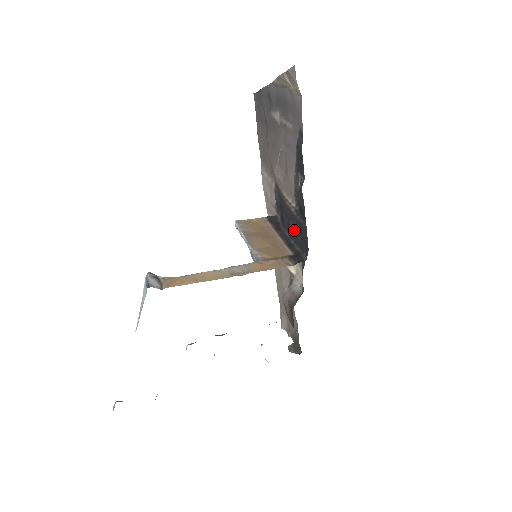
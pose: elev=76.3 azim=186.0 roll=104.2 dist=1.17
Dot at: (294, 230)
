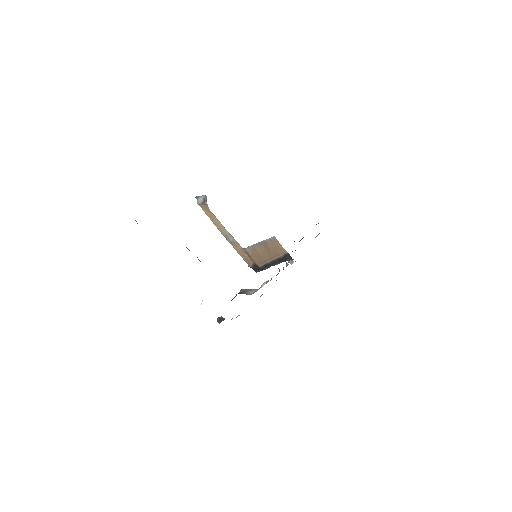
Dot at: occluded
